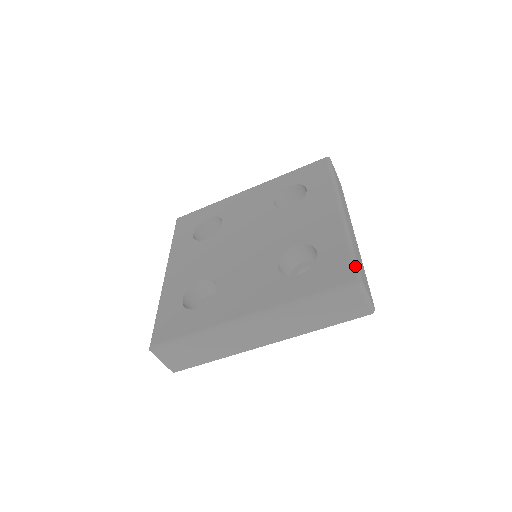
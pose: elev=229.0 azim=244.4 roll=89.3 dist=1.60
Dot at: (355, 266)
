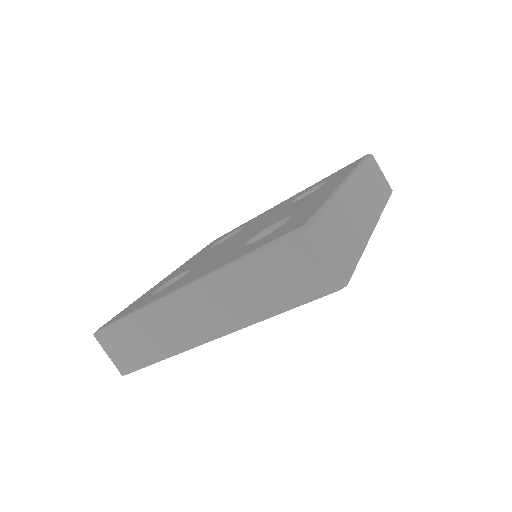
Dot at: (315, 215)
